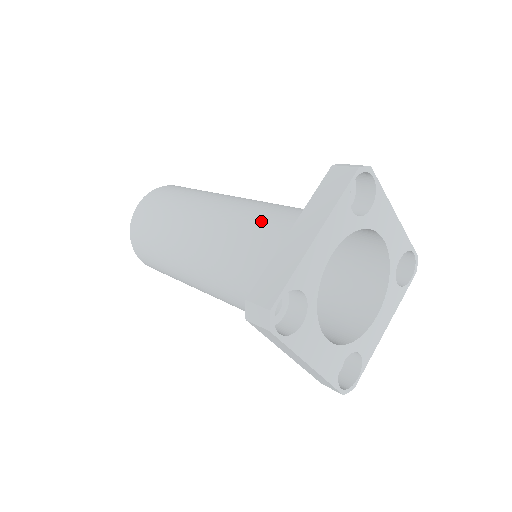
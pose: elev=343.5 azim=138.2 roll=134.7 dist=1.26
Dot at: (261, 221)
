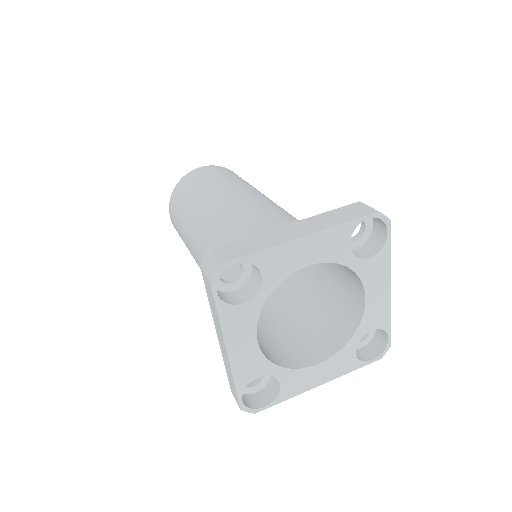
Dot at: occluded
